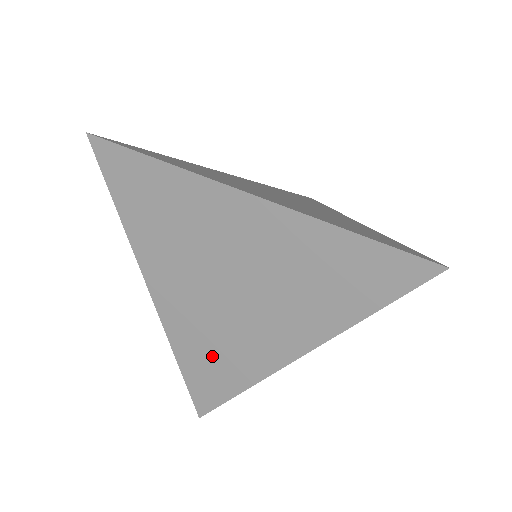
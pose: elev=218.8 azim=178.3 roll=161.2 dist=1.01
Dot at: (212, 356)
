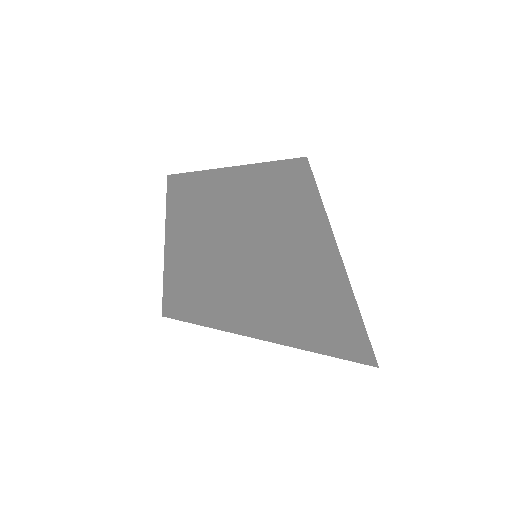
Dot at: (195, 308)
